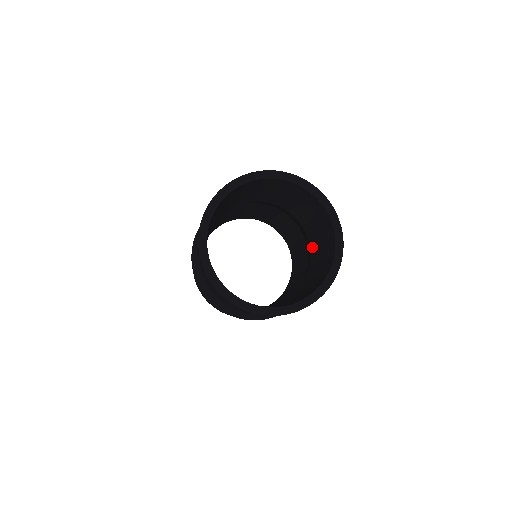
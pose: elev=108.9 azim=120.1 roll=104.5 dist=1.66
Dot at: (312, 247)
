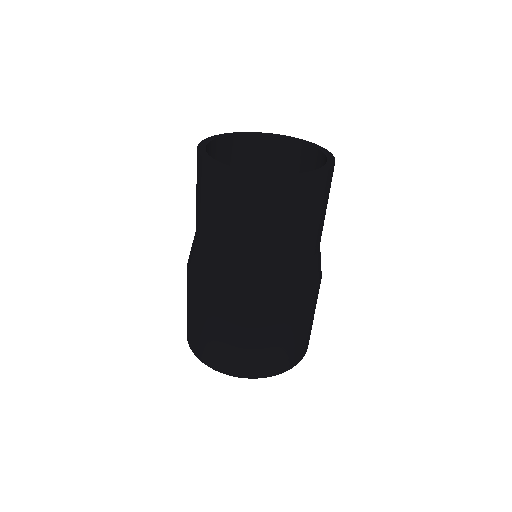
Dot at: occluded
